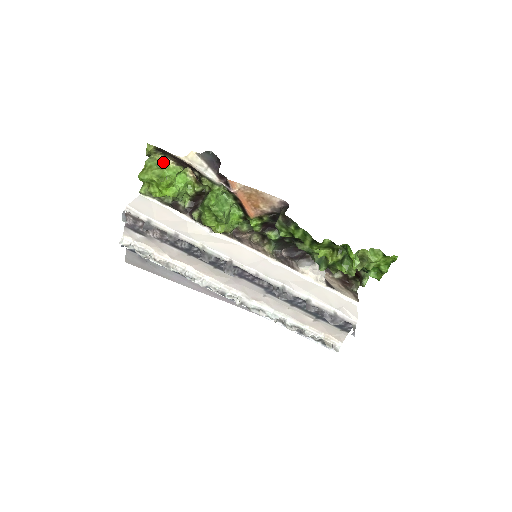
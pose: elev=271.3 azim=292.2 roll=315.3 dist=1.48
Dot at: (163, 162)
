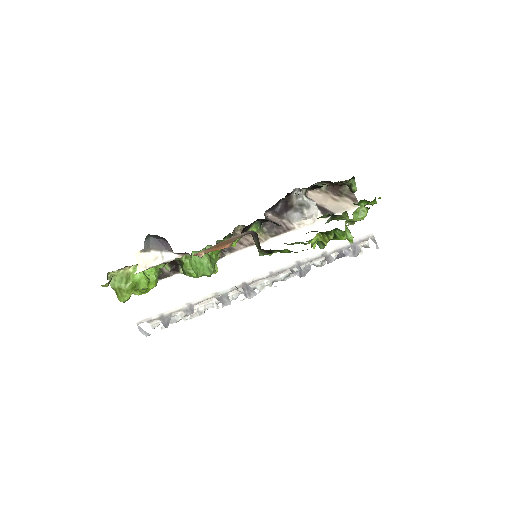
Dot at: (122, 273)
